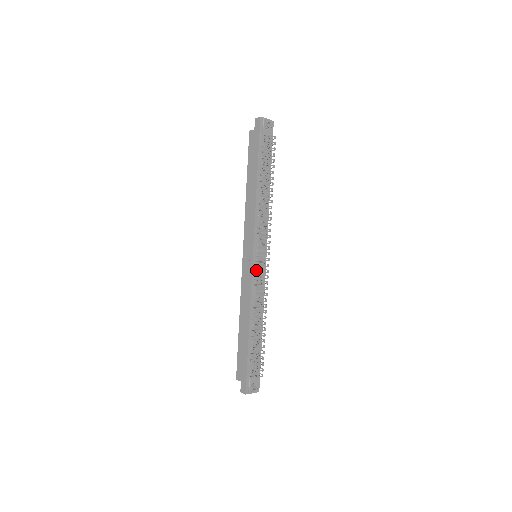
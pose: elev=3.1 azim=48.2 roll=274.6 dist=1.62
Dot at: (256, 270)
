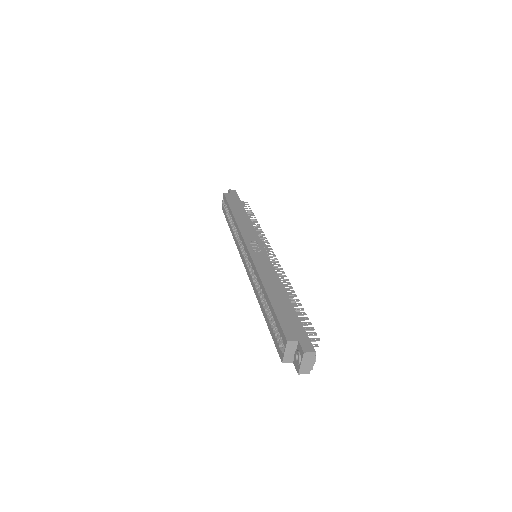
Dot at: occluded
